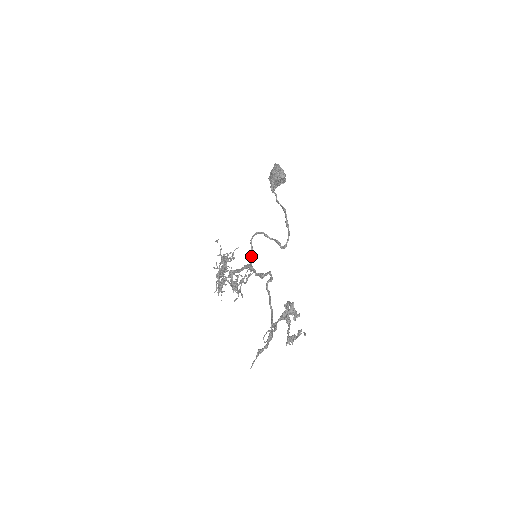
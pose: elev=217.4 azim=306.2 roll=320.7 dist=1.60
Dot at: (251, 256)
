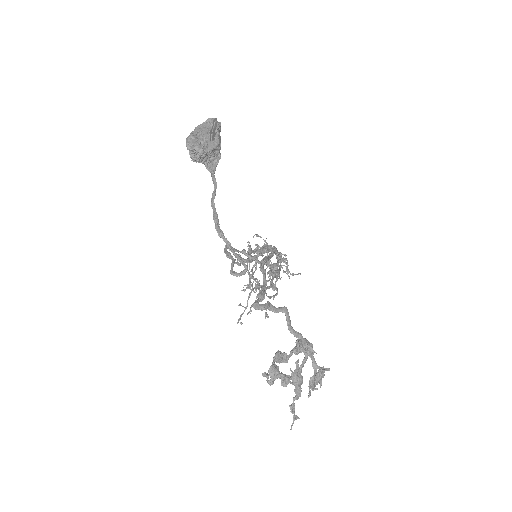
Dot at: occluded
